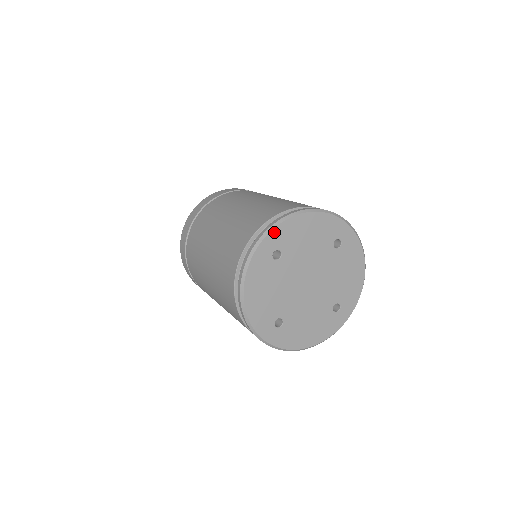
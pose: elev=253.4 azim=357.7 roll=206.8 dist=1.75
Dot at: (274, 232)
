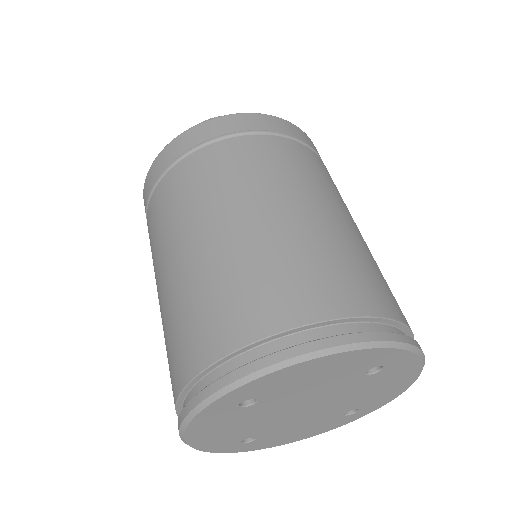
Dot at: (243, 388)
